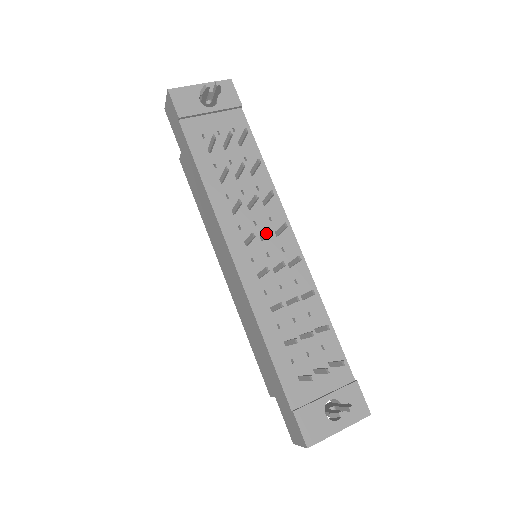
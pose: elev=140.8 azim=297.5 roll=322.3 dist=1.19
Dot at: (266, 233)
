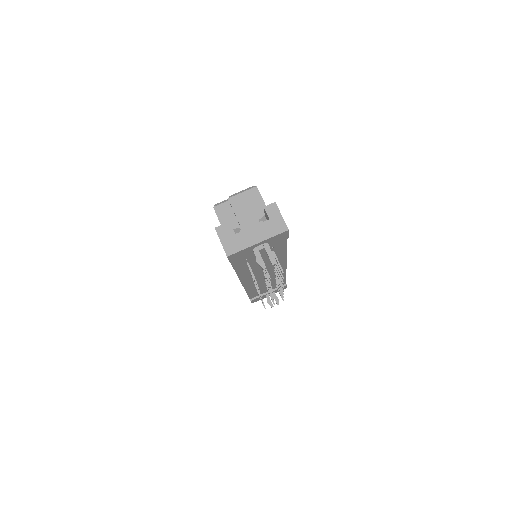
Dot at: (269, 286)
